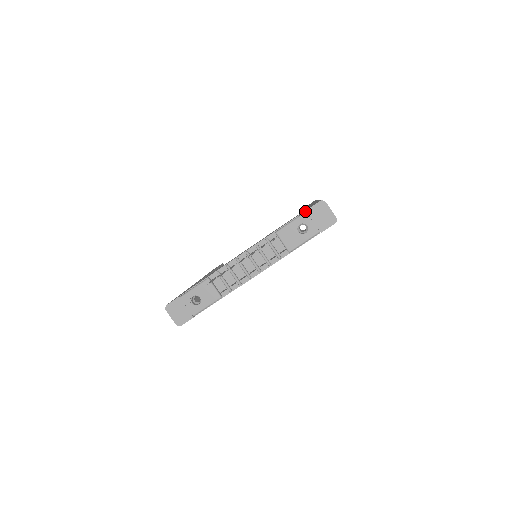
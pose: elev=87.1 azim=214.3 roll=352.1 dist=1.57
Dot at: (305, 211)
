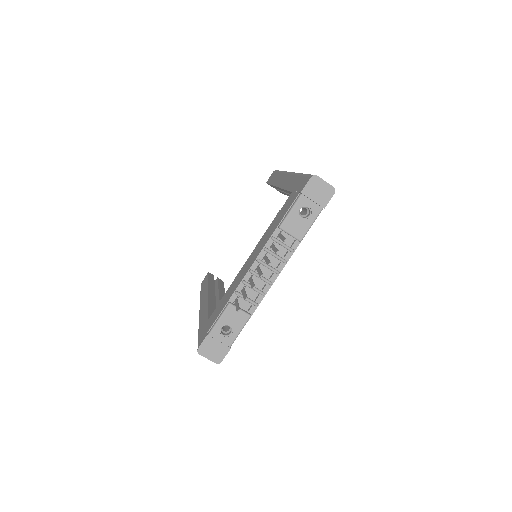
Dot at: (300, 193)
